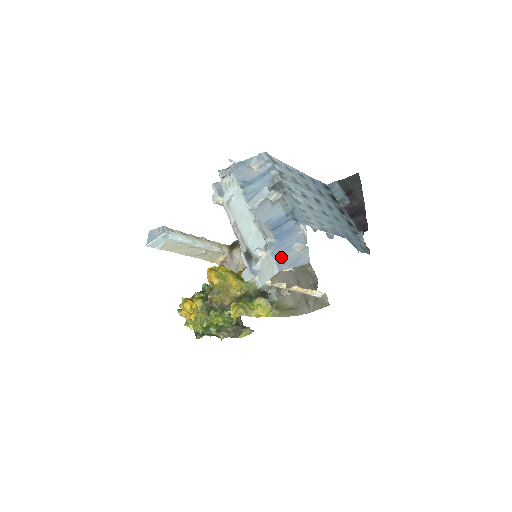
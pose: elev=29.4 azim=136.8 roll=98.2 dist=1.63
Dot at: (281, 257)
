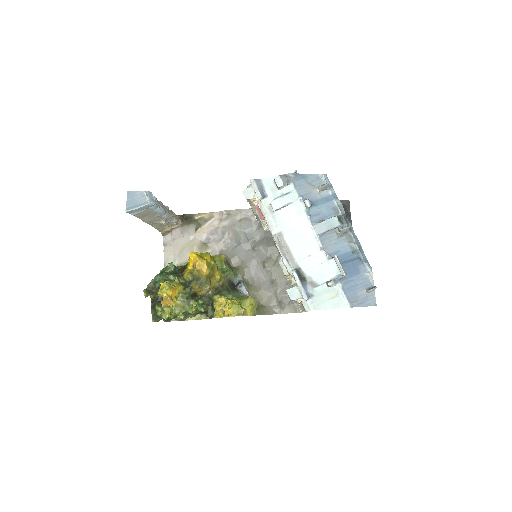
Dot at: (351, 294)
